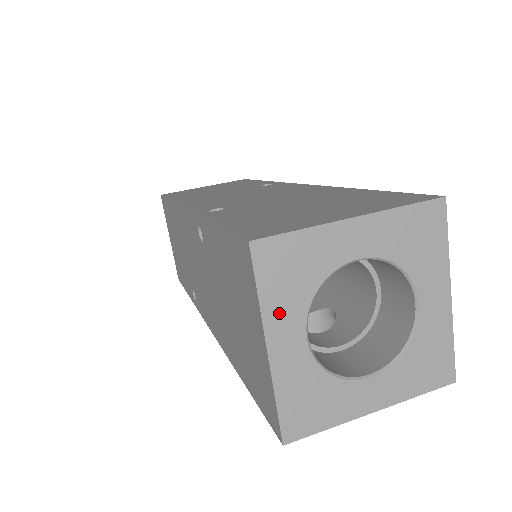
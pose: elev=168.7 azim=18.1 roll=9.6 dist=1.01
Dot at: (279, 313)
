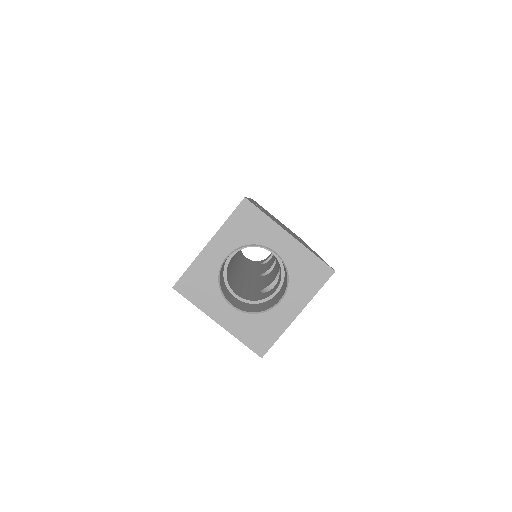
Dot at: (209, 305)
